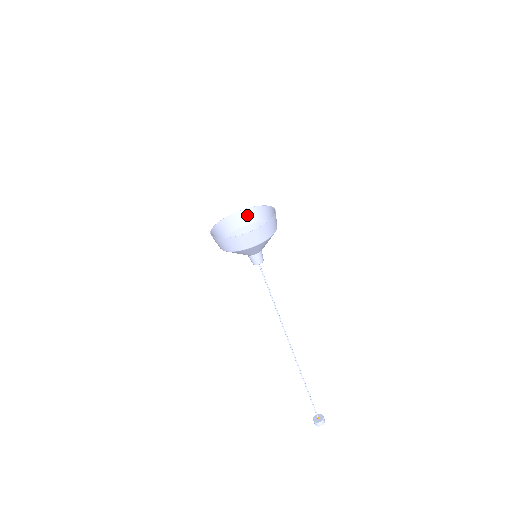
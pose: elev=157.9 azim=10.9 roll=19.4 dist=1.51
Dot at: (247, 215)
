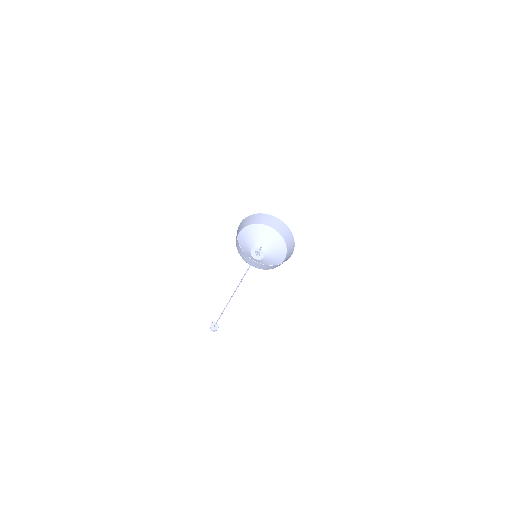
Dot at: (254, 218)
